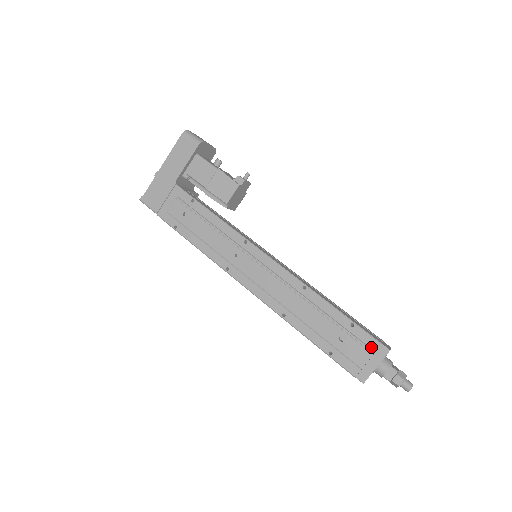
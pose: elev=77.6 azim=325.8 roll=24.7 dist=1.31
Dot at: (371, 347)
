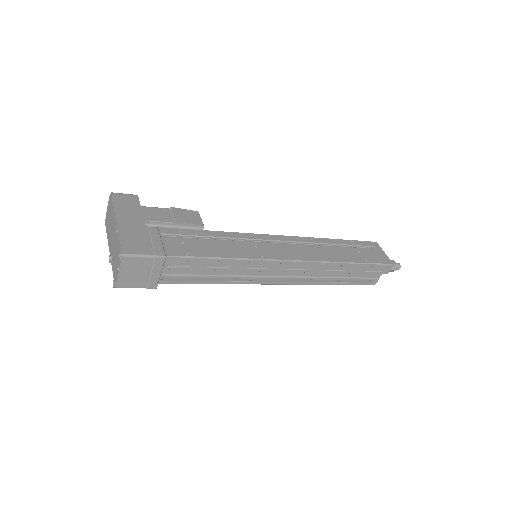
Dot at: (371, 245)
